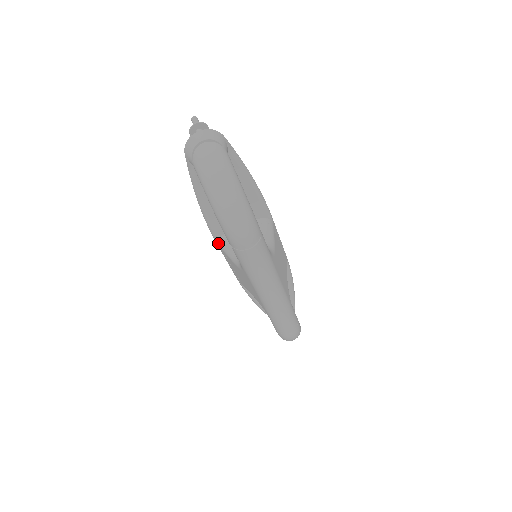
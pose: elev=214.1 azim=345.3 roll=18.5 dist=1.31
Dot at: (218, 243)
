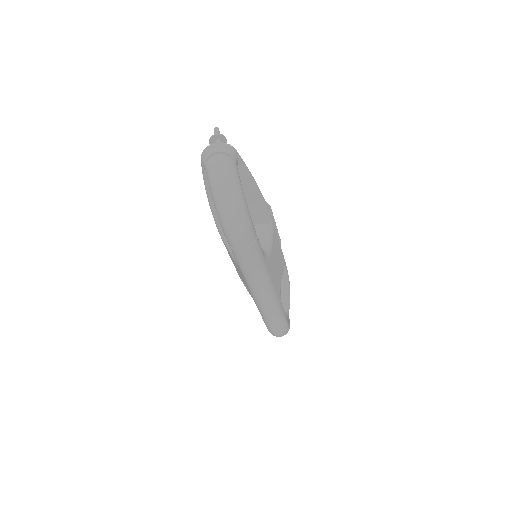
Dot at: (223, 239)
